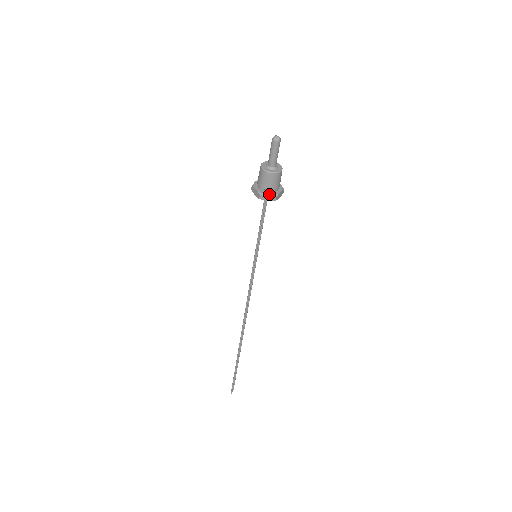
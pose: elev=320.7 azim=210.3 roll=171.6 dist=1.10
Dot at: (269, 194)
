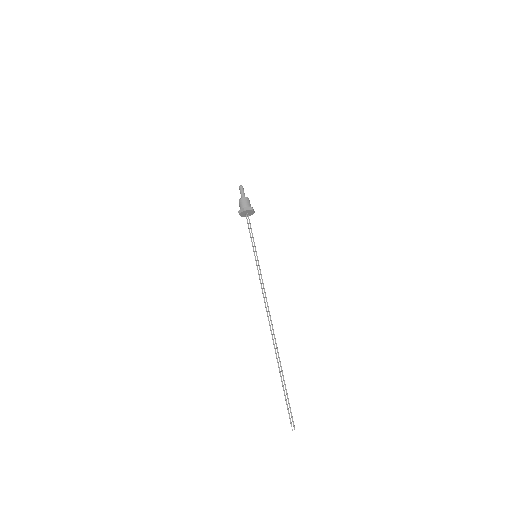
Dot at: (241, 209)
